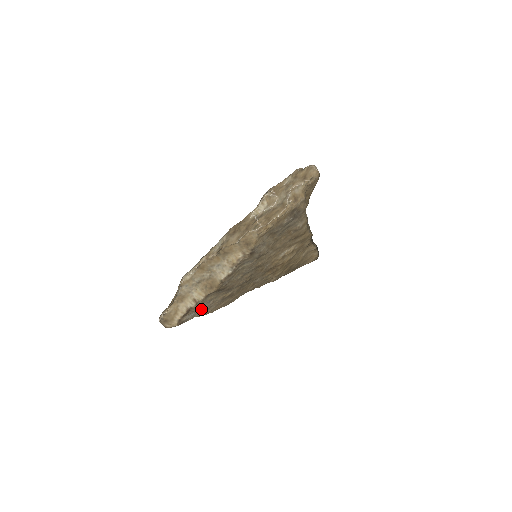
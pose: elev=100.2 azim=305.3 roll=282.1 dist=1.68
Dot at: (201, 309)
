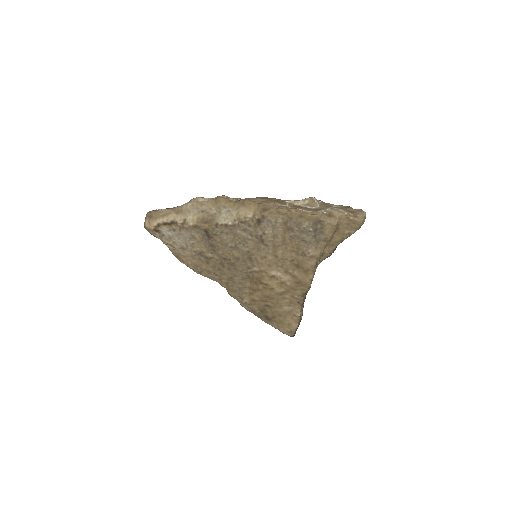
Dot at: (180, 239)
